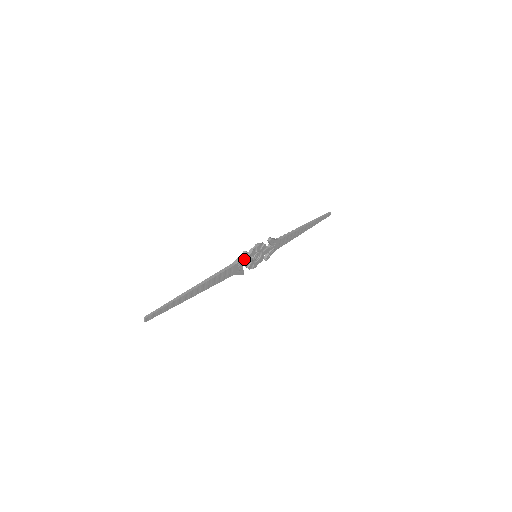
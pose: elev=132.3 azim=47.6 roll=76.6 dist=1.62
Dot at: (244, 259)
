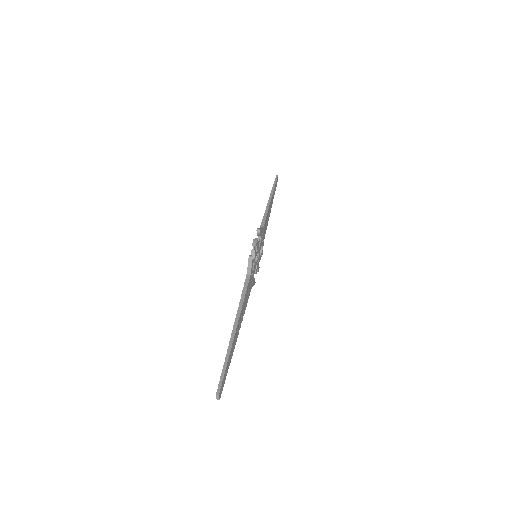
Dot at: (252, 265)
